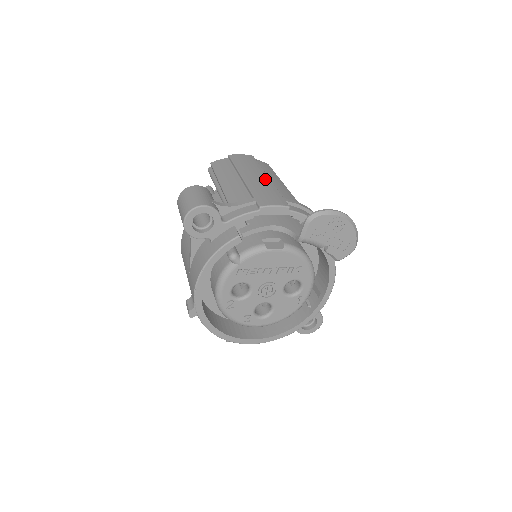
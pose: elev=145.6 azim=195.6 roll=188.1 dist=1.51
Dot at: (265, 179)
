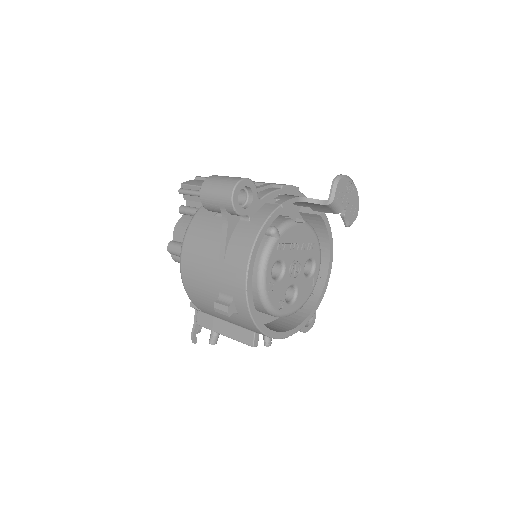
Dot at: occluded
